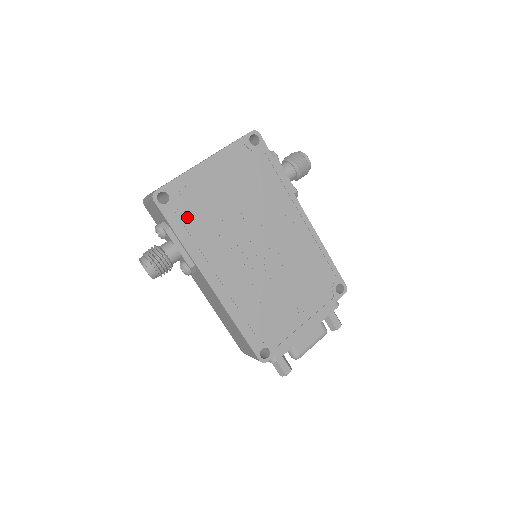
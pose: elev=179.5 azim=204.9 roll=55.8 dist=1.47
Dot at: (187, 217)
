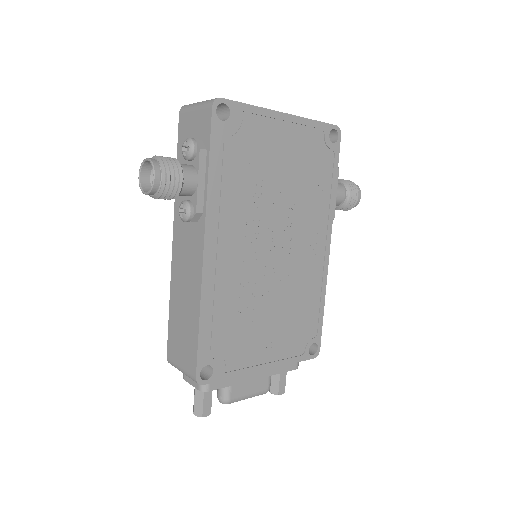
Dot at: (231, 154)
